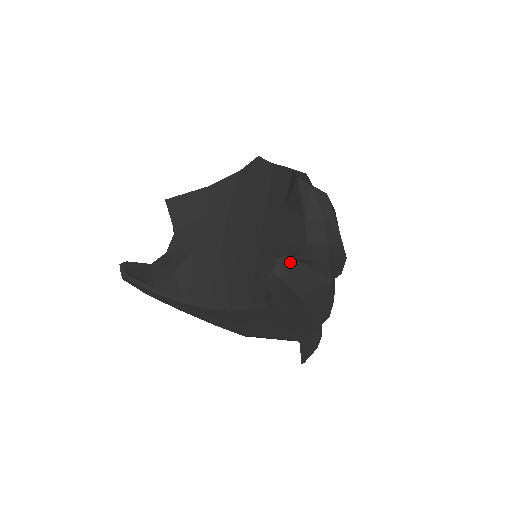
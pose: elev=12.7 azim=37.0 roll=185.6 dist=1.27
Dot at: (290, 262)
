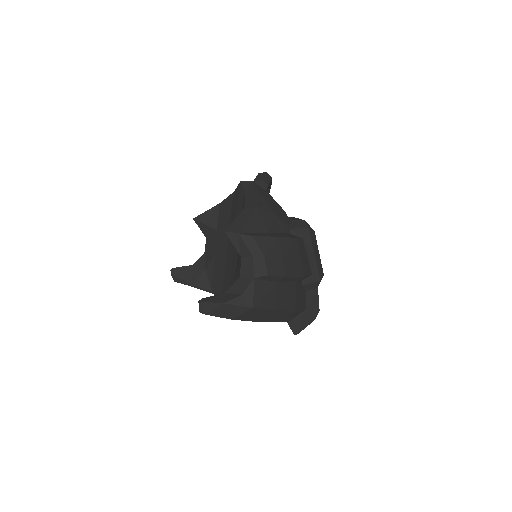
Dot at: (209, 304)
